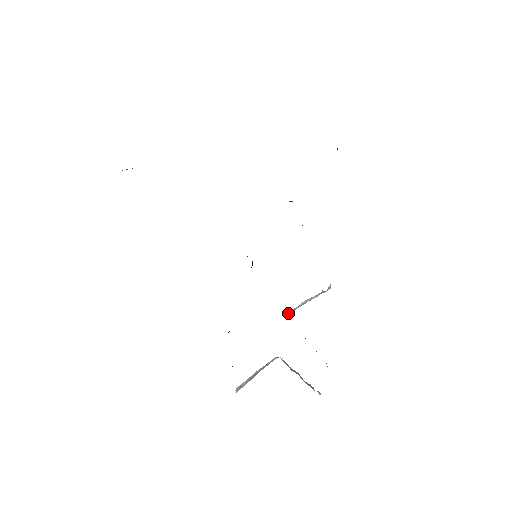
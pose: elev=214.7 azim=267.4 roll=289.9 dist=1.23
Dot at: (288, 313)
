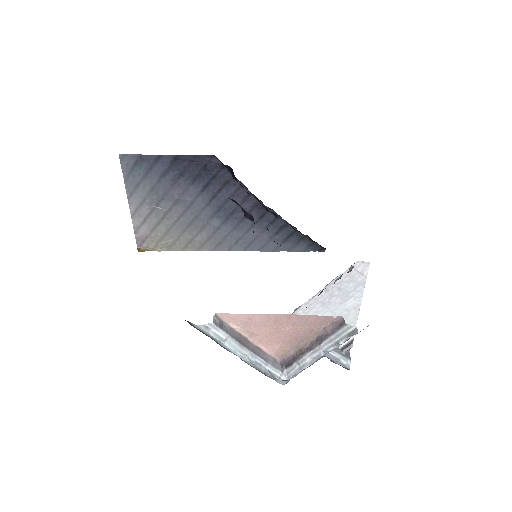
Dot at: occluded
